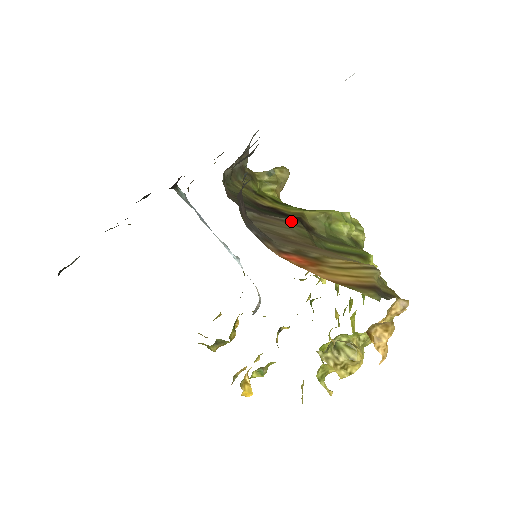
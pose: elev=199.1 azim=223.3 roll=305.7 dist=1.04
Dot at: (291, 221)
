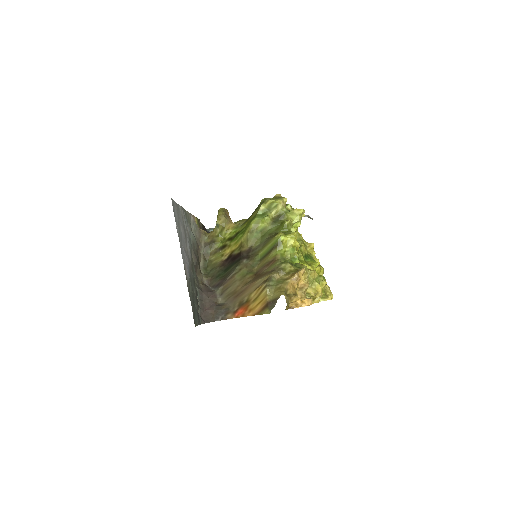
Dot at: (235, 272)
